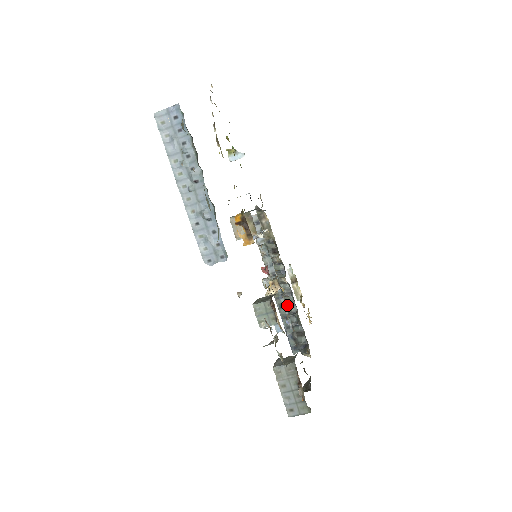
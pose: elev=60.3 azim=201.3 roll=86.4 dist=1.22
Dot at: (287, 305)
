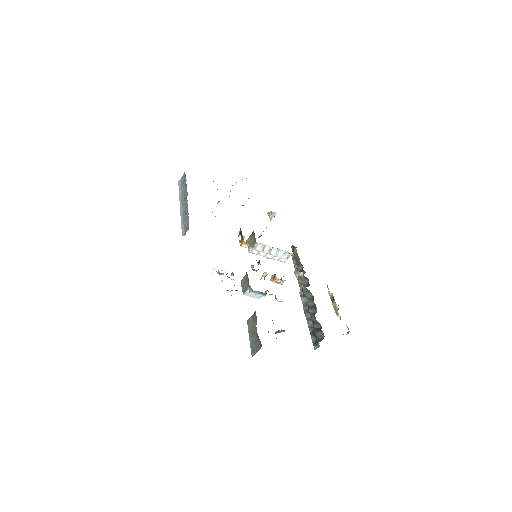
Dot at: (309, 308)
